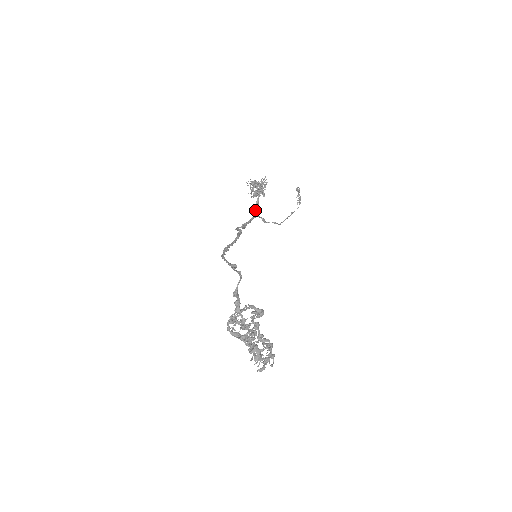
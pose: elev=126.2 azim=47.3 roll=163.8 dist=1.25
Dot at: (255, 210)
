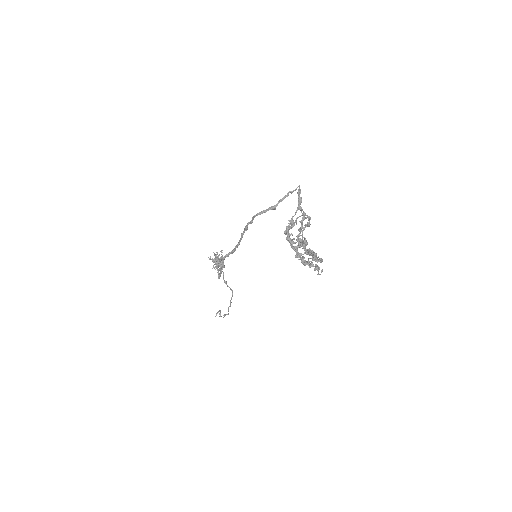
Dot at: (218, 275)
